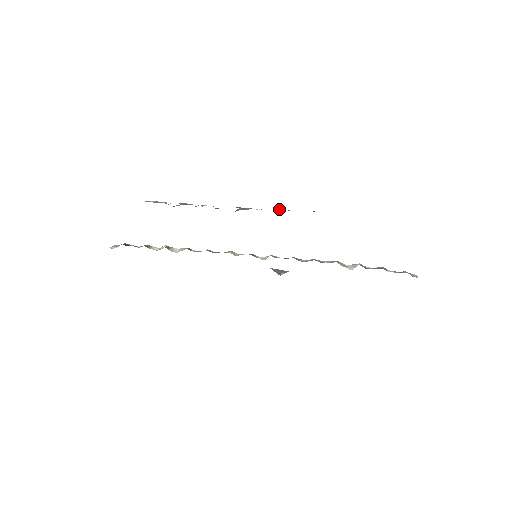
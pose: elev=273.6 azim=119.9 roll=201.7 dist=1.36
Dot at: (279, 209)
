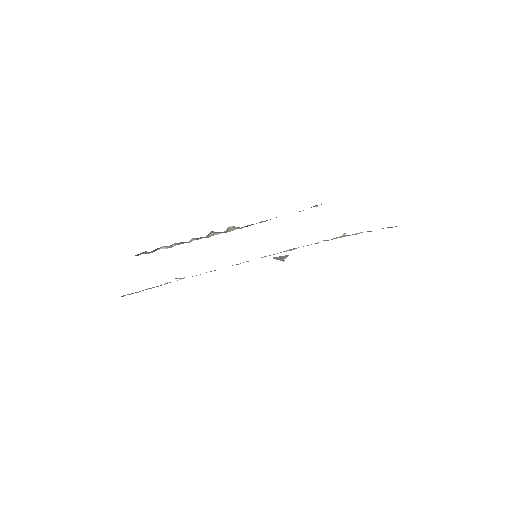
Dot at: occluded
